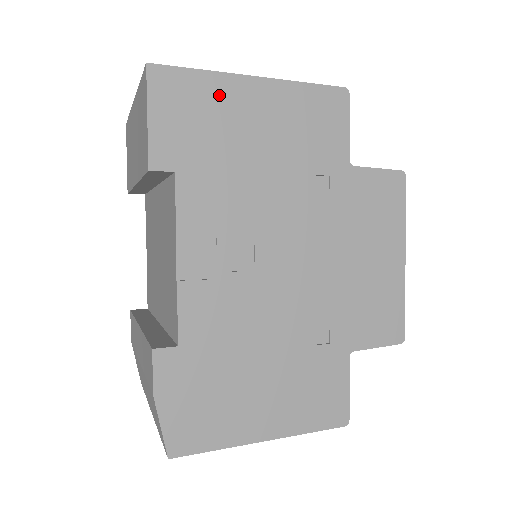
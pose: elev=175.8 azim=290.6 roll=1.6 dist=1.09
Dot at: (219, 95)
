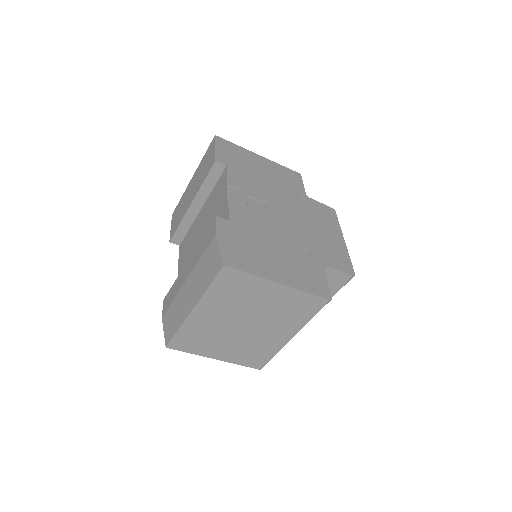
Dot at: (245, 154)
